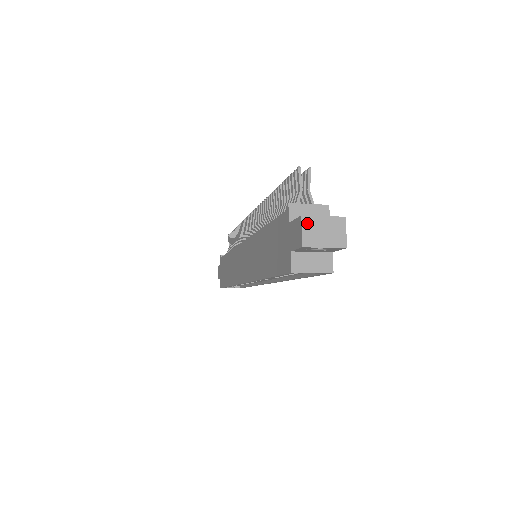
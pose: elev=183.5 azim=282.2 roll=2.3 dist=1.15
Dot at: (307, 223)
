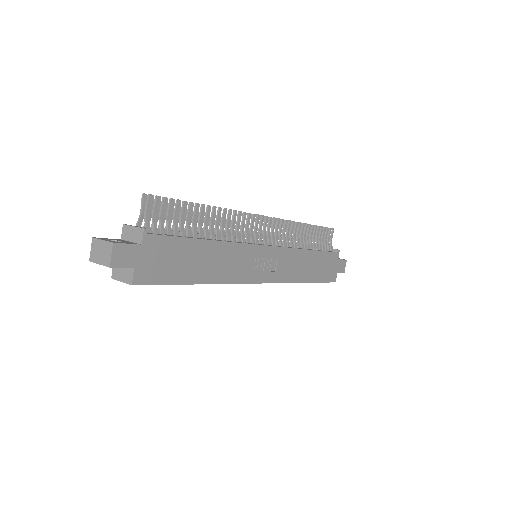
Dot at: (94, 244)
